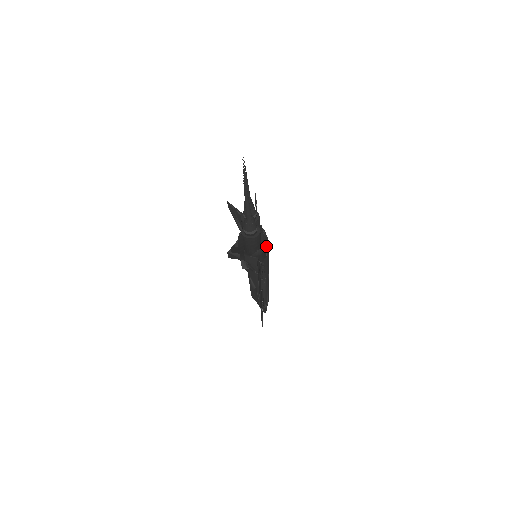
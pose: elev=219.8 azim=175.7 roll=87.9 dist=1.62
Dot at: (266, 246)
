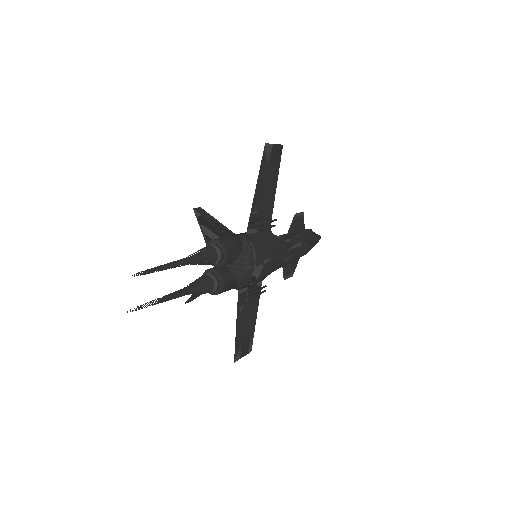
Dot at: (249, 278)
